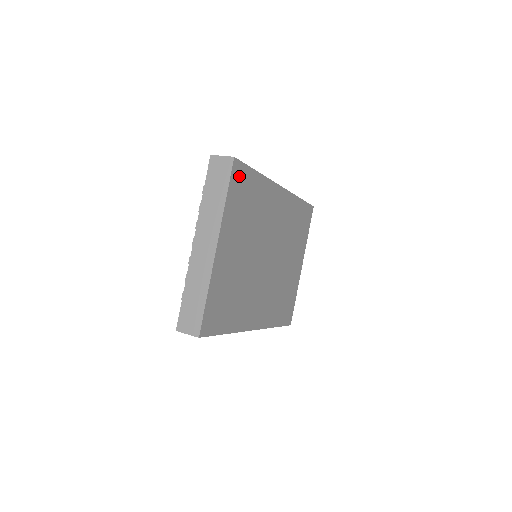
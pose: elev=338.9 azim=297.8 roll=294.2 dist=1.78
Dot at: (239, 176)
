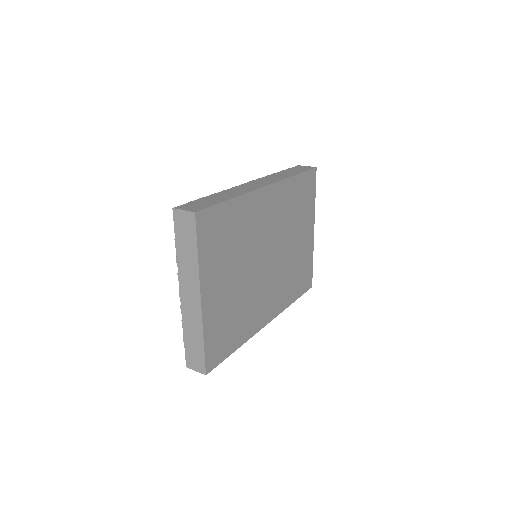
Dot at: (207, 223)
